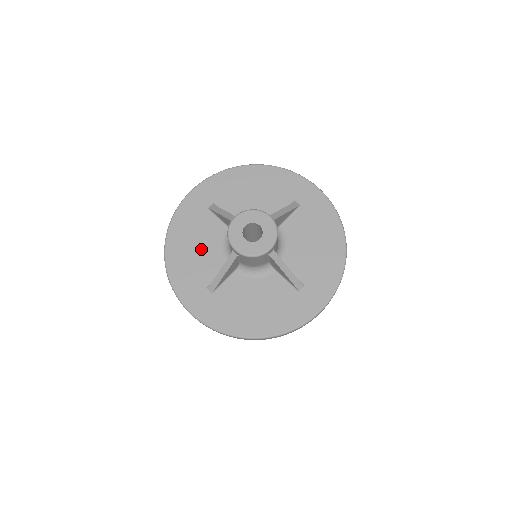
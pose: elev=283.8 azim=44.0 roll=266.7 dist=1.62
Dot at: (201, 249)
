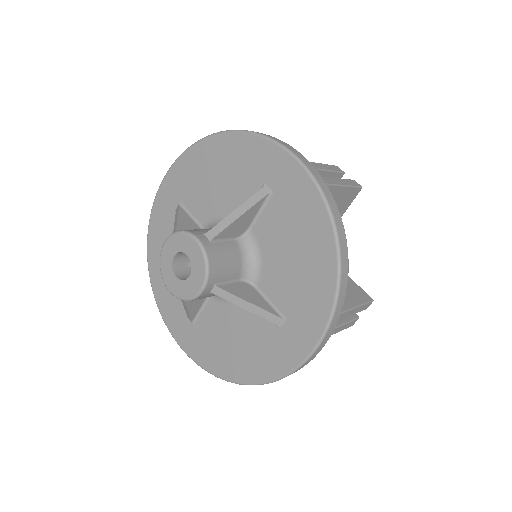
Dot at: occluded
